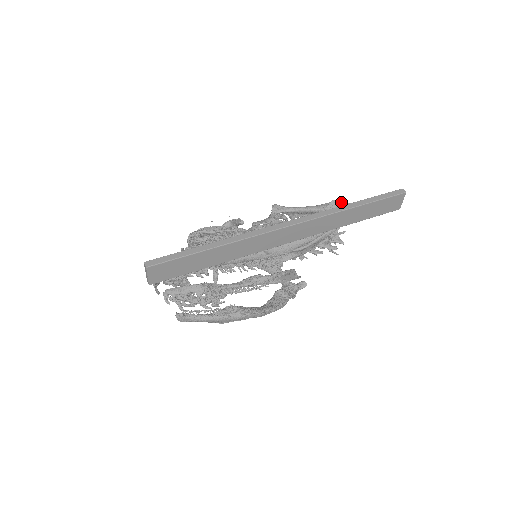
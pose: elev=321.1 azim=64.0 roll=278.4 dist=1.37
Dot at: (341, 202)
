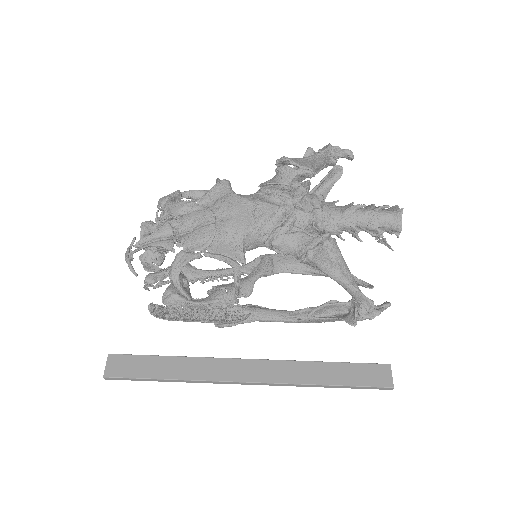
Dot at: (368, 316)
